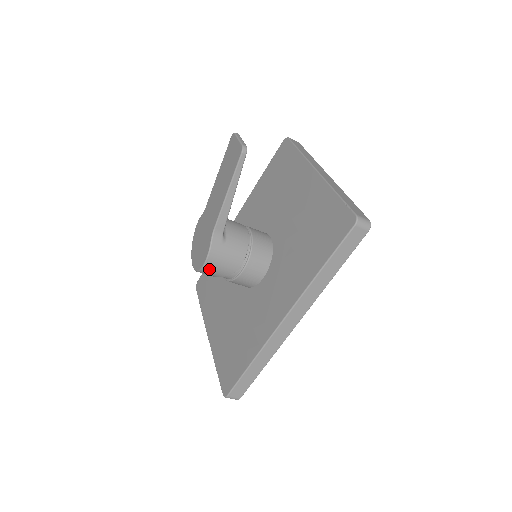
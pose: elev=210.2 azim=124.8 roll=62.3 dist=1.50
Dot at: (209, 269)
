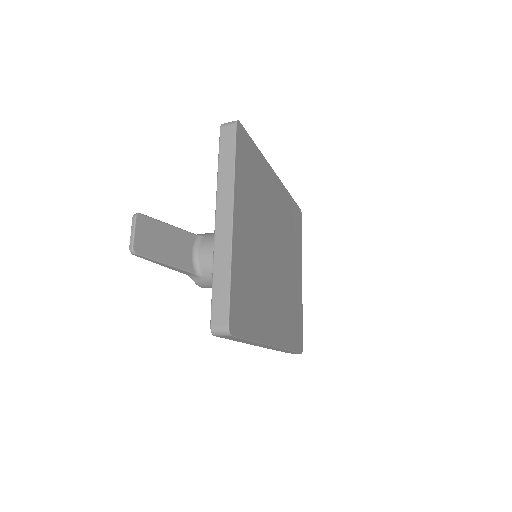
Dot at: occluded
